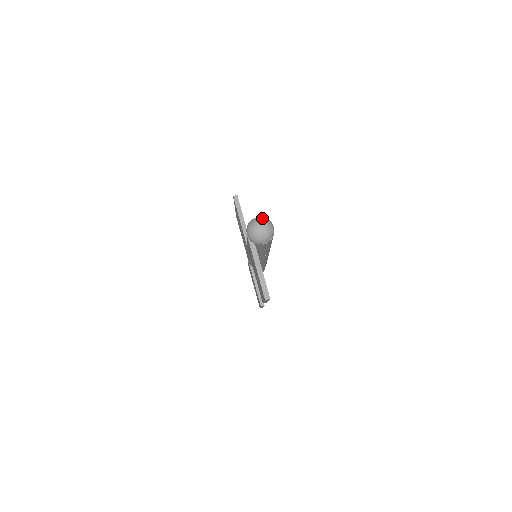
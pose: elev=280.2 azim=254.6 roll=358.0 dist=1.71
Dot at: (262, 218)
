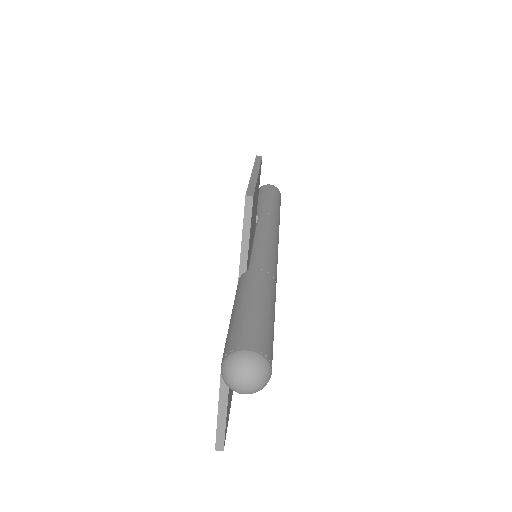
Dot at: (255, 364)
